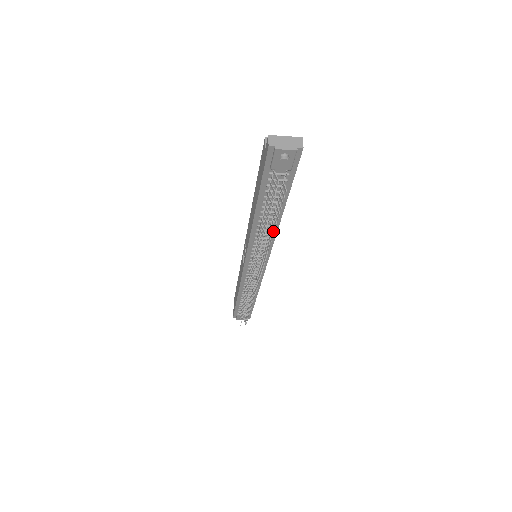
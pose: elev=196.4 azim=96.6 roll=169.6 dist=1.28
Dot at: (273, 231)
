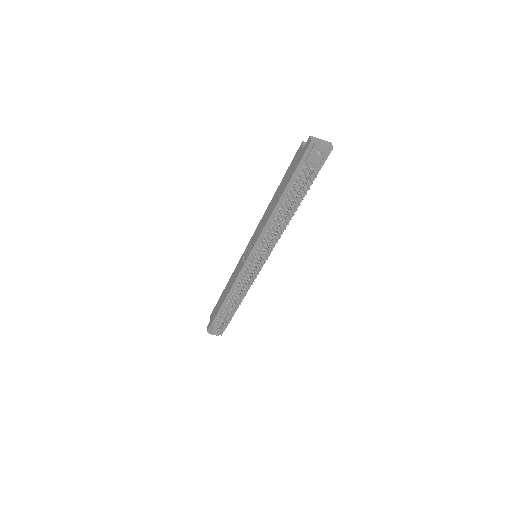
Dot at: occluded
